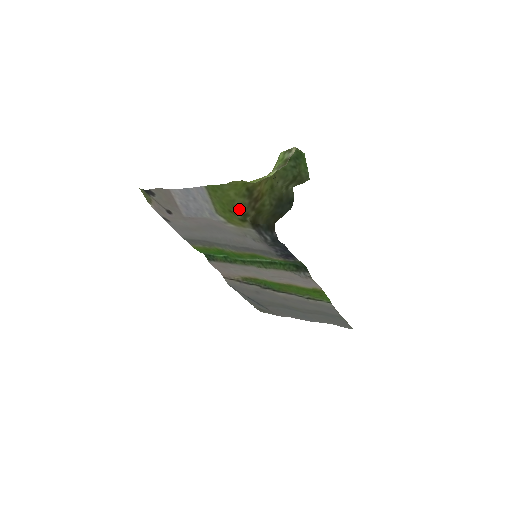
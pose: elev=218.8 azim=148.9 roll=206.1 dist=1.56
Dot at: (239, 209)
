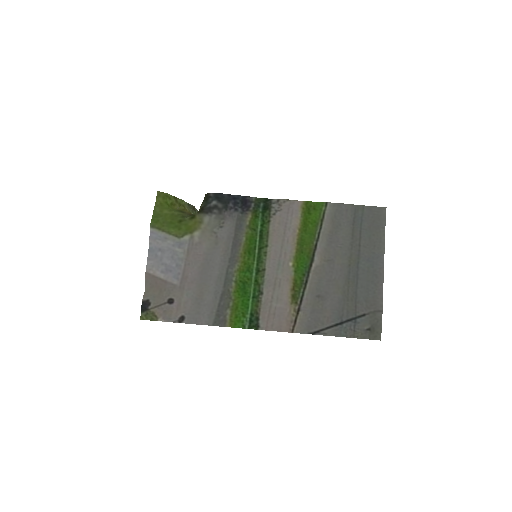
Dot at: (183, 216)
